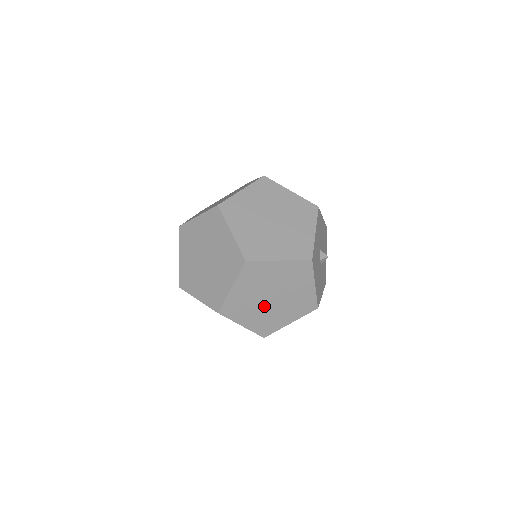
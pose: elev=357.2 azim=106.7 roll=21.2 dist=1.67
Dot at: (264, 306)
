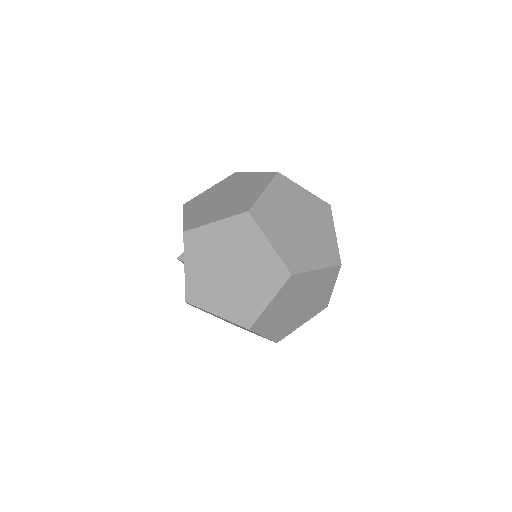
Dot at: (289, 314)
